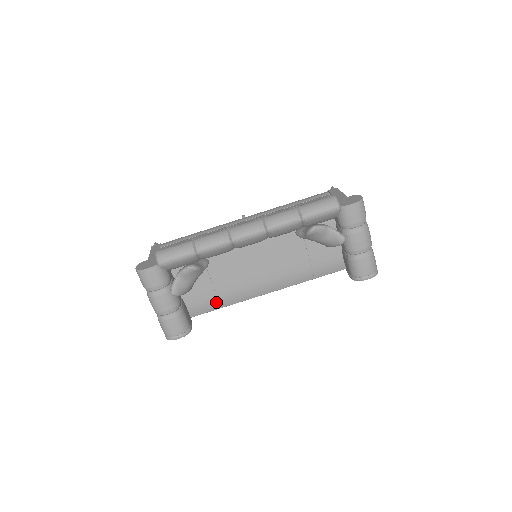
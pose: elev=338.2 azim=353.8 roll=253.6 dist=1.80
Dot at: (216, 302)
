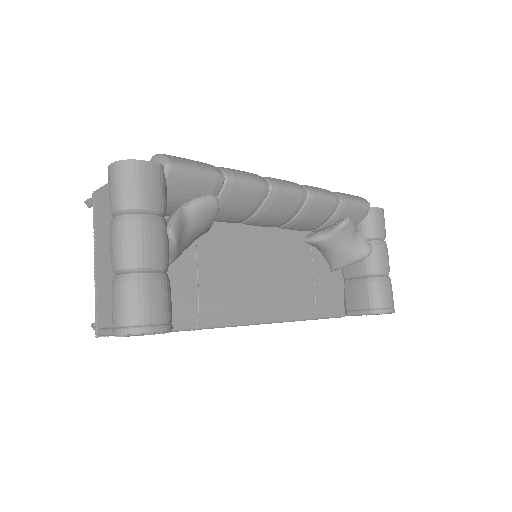
Dot at: (194, 311)
